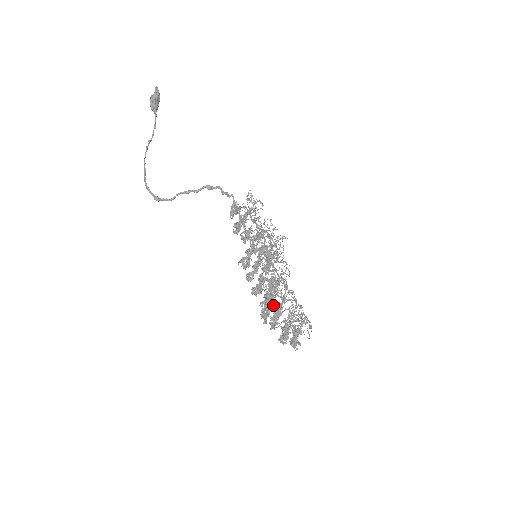
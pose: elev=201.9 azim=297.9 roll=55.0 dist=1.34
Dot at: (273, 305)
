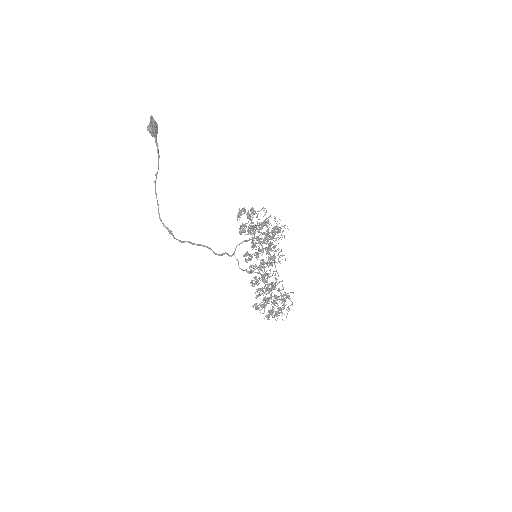
Dot at: occluded
